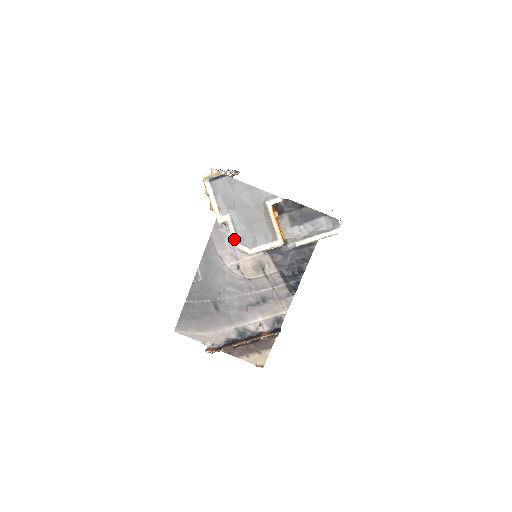
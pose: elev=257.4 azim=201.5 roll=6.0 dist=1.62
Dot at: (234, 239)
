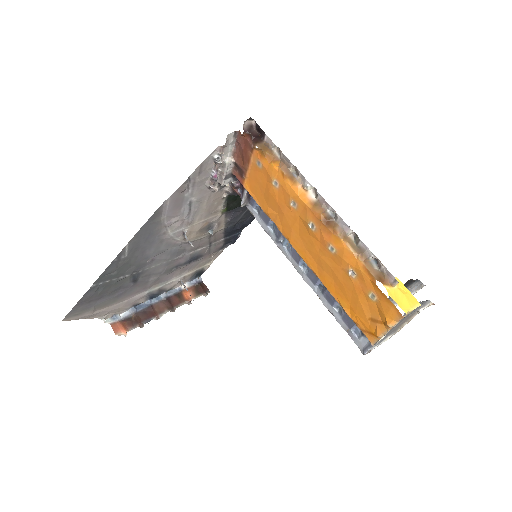
Dot at: occluded
